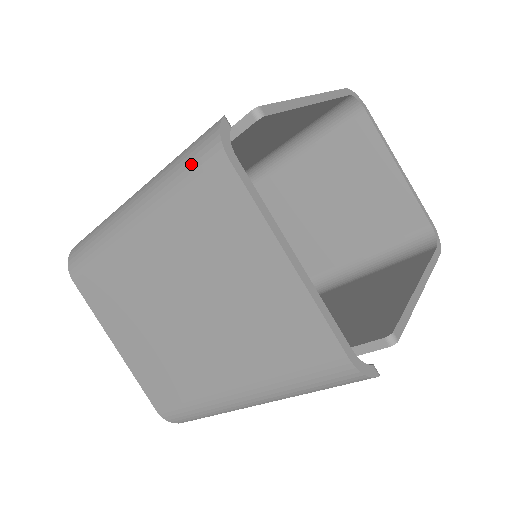
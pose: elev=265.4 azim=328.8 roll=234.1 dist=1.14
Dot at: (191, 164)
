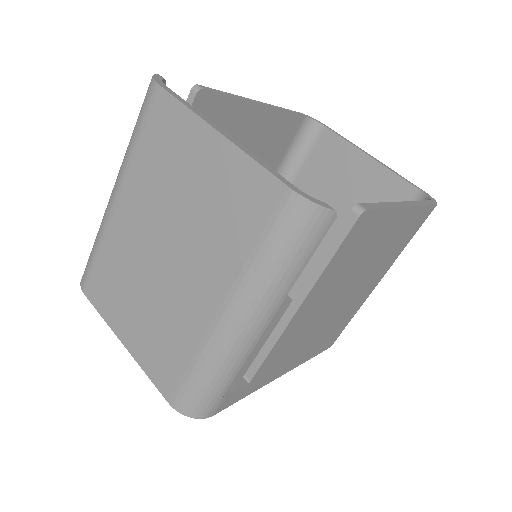
Dot at: (140, 113)
